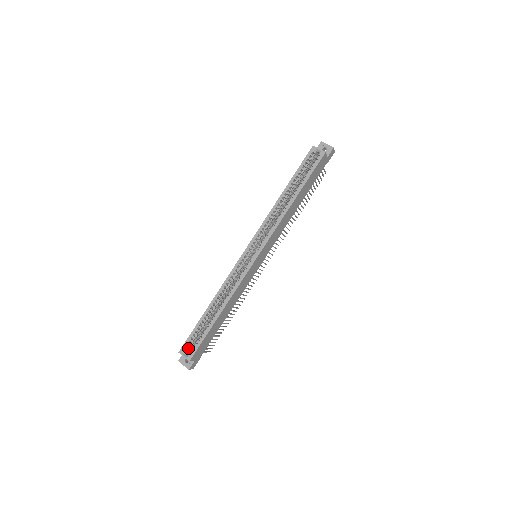
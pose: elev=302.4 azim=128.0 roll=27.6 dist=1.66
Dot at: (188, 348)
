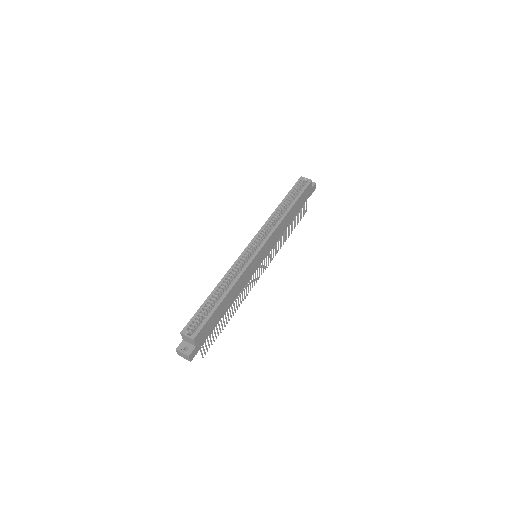
Dot at: (191, 329)
